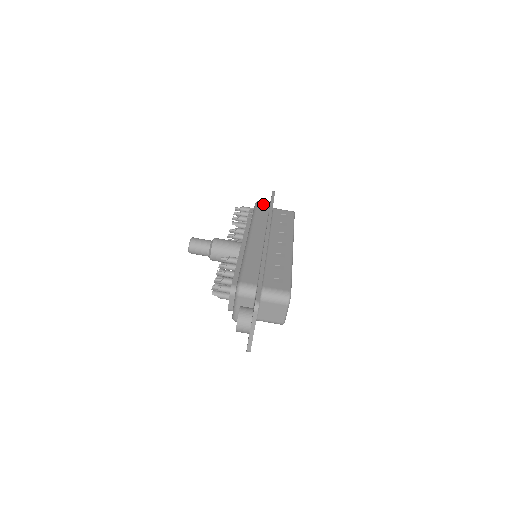
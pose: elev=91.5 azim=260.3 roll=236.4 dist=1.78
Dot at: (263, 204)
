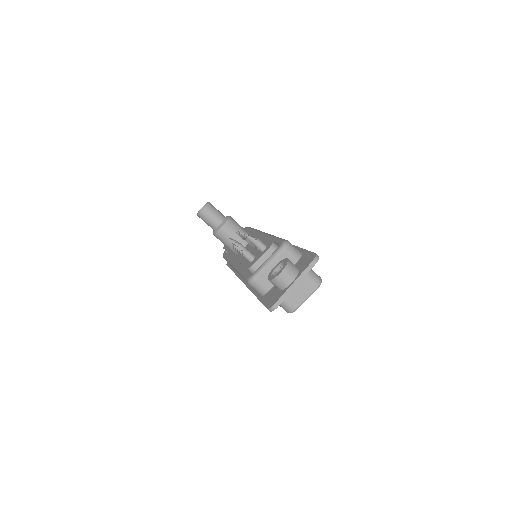
Dot at: occluded
